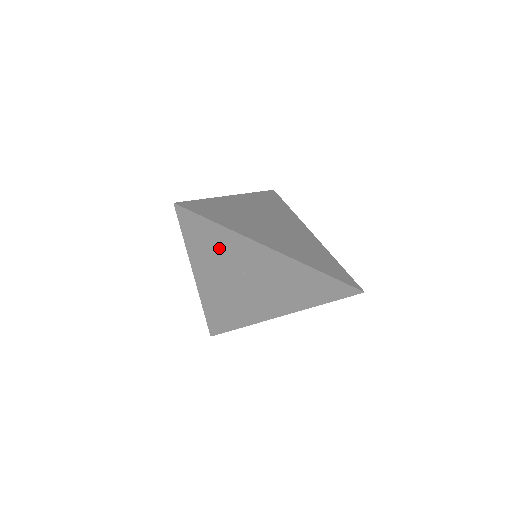
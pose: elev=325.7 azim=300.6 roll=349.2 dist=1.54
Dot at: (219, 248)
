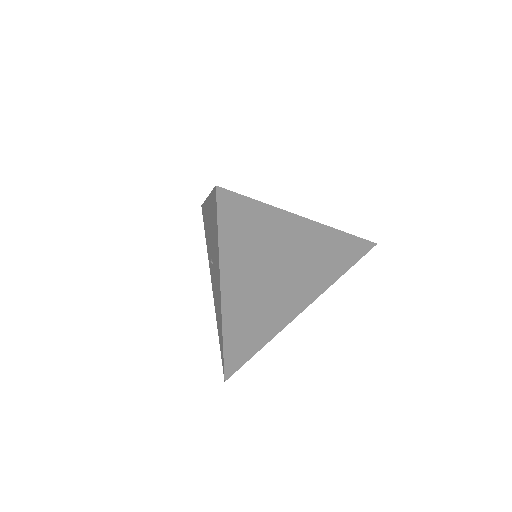
Dot at: (257, 238)
